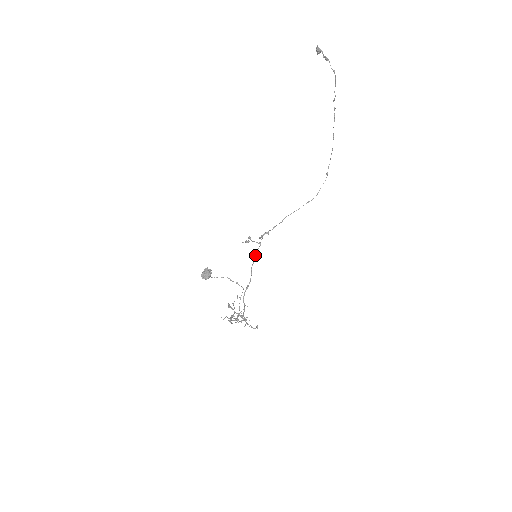
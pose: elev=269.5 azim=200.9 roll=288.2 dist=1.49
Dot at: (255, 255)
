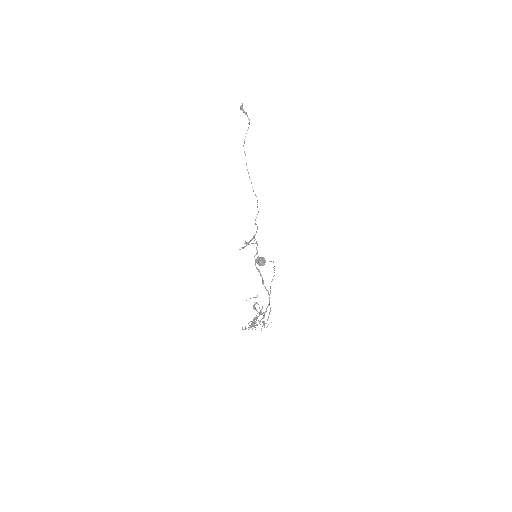
Dot at: occluded
